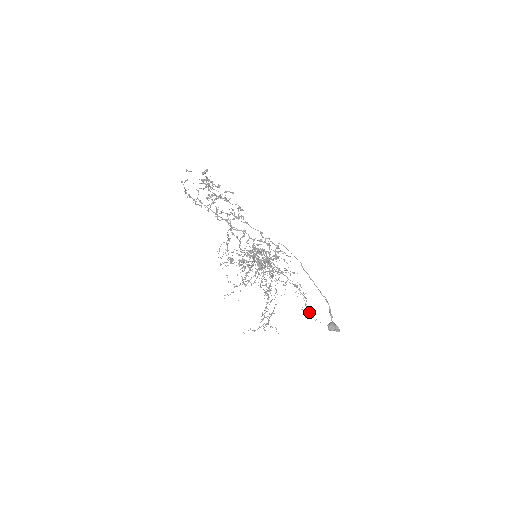
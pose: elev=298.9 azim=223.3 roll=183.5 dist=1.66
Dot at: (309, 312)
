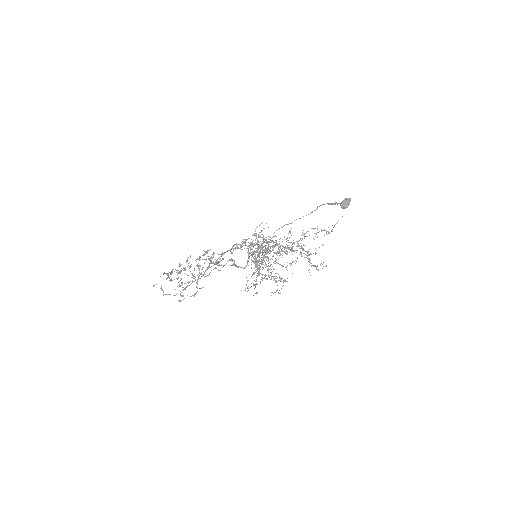
Dot at: occluded
